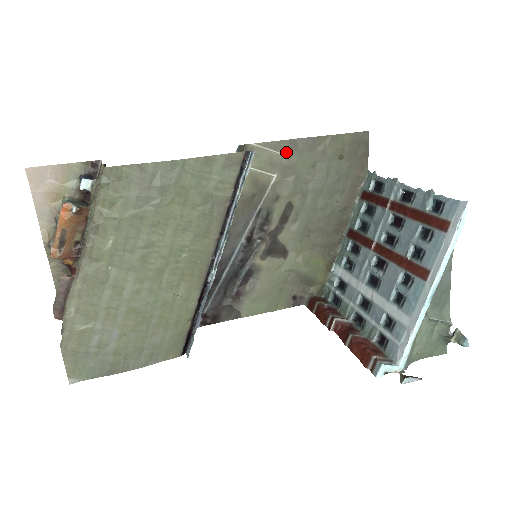
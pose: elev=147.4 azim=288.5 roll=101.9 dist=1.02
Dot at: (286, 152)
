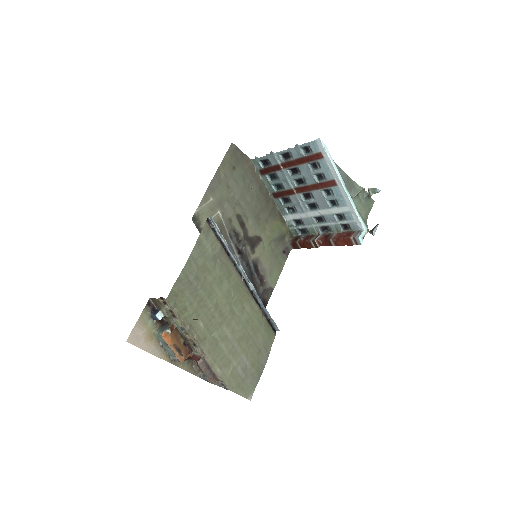
Dot at: (212, 196)
